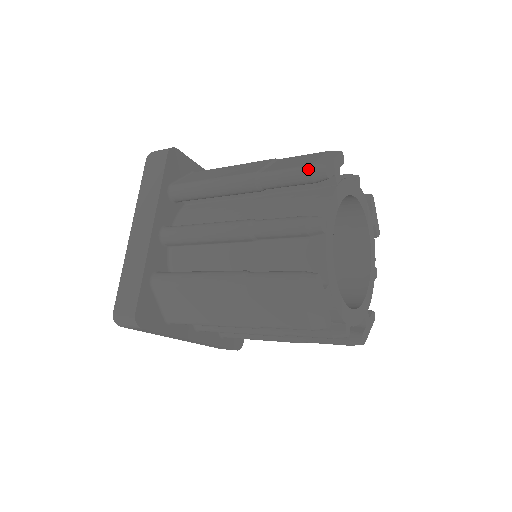
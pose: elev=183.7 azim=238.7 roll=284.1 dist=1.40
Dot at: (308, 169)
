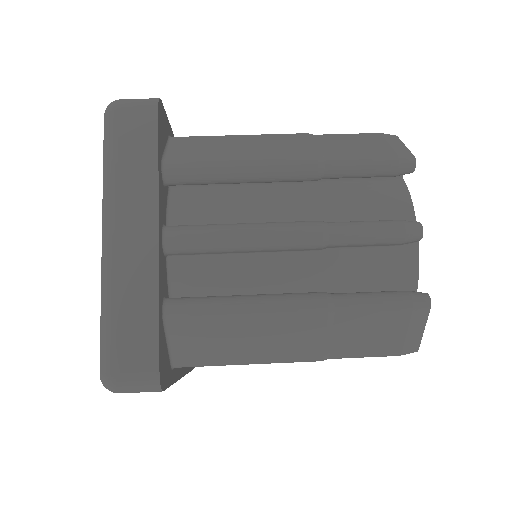
Dot at: occluded
